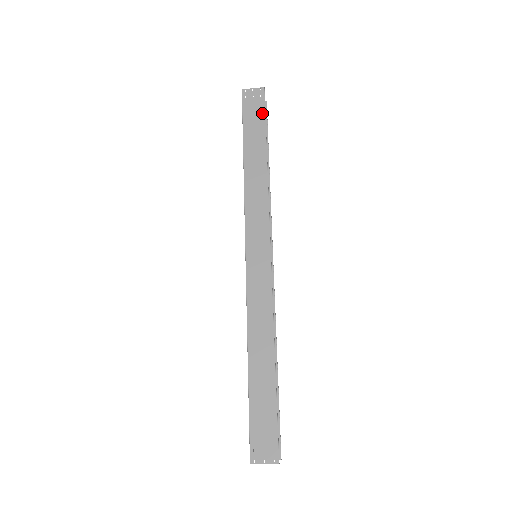
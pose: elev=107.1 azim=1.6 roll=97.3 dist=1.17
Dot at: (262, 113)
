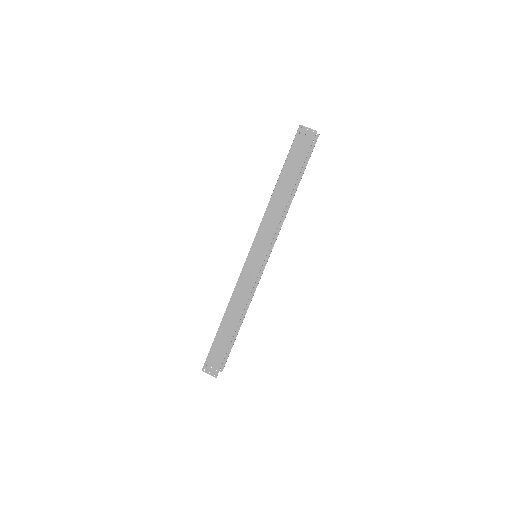
Dot at: (305, 154)
